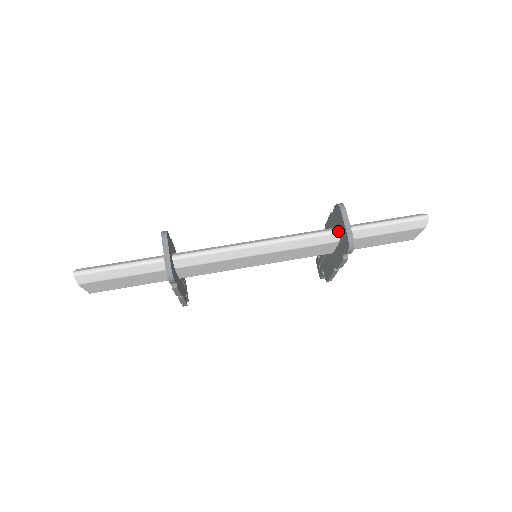
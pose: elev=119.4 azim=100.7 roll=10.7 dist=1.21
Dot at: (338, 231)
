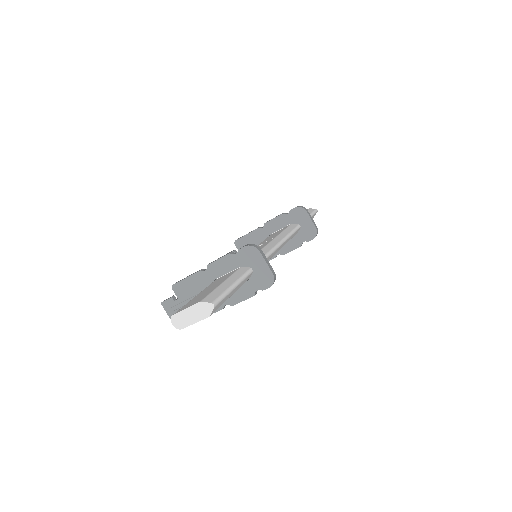
Dot at: (300, 226)
